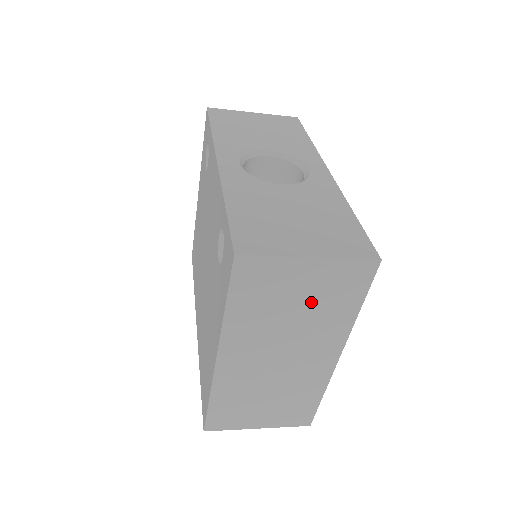
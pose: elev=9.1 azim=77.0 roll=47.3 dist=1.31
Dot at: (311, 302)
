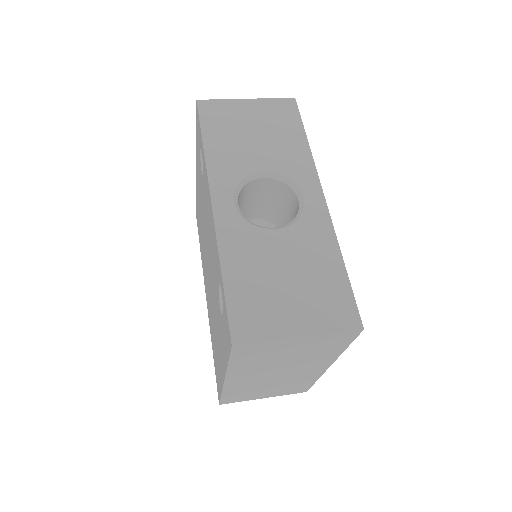
Dot at: (302, 352)
